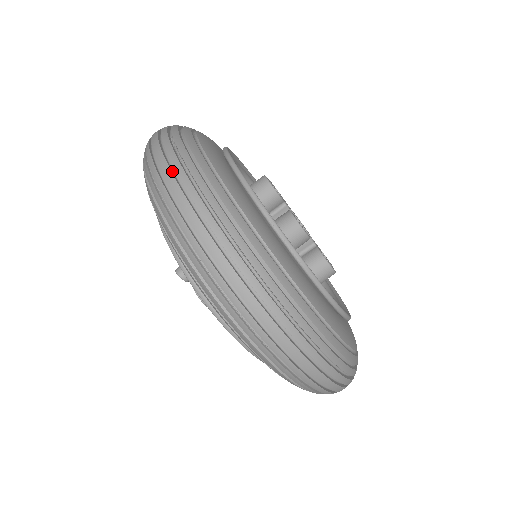
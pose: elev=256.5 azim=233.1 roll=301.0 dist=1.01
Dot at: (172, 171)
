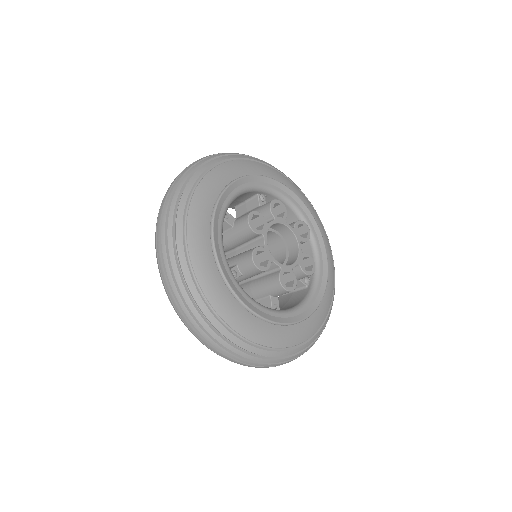
Dot at: (214, 346)
